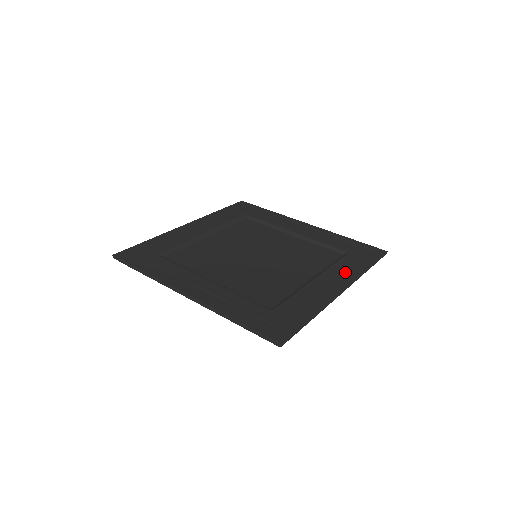
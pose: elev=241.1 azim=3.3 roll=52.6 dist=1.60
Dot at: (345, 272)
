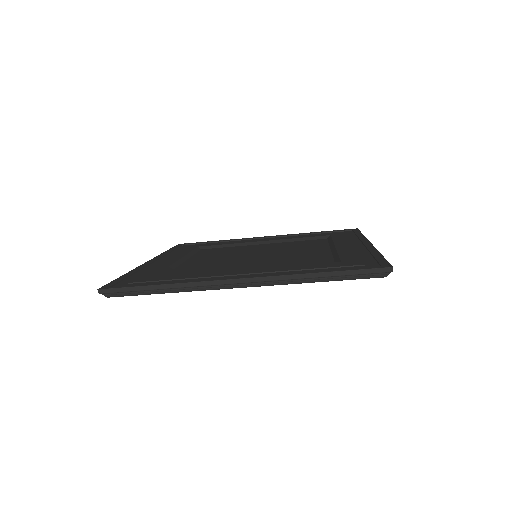
Dot at: (350, 240)
